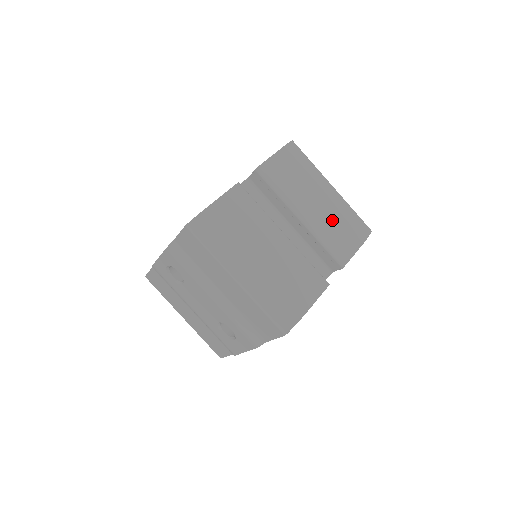
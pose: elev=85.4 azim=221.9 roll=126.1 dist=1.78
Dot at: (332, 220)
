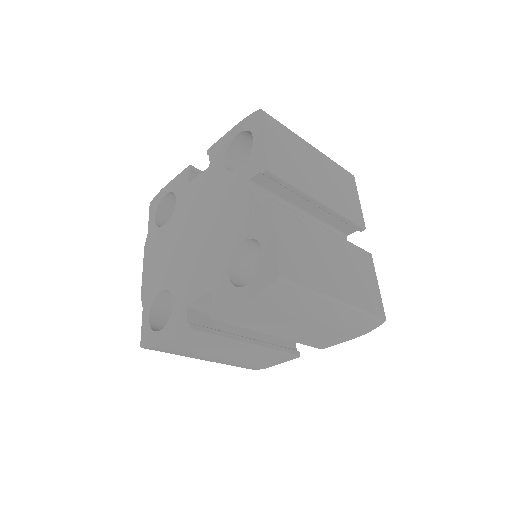
Dot at: (319, 331)
